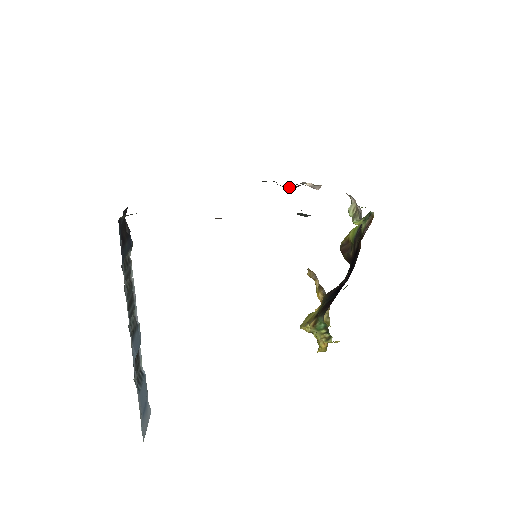
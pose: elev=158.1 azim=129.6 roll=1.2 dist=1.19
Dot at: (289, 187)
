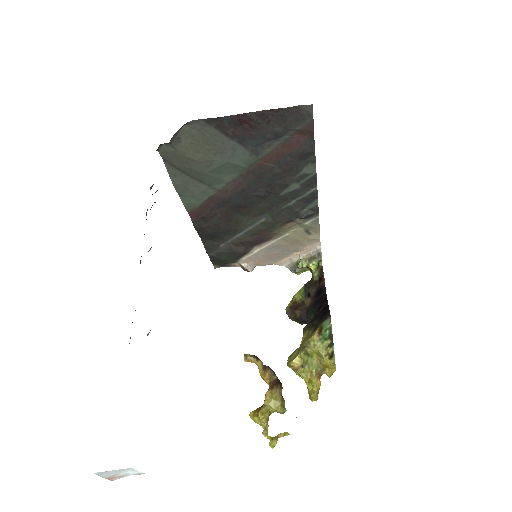
Dot at: (241, 248)
